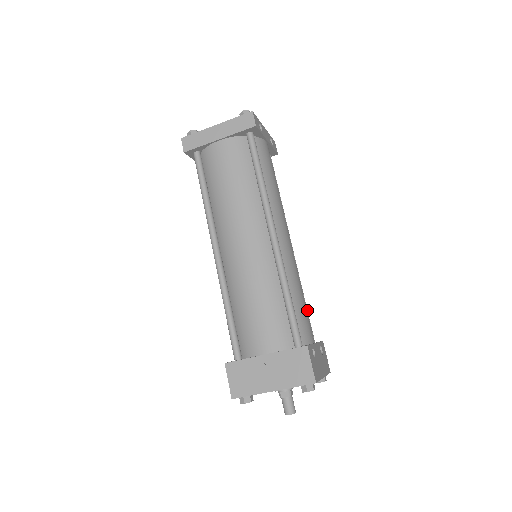
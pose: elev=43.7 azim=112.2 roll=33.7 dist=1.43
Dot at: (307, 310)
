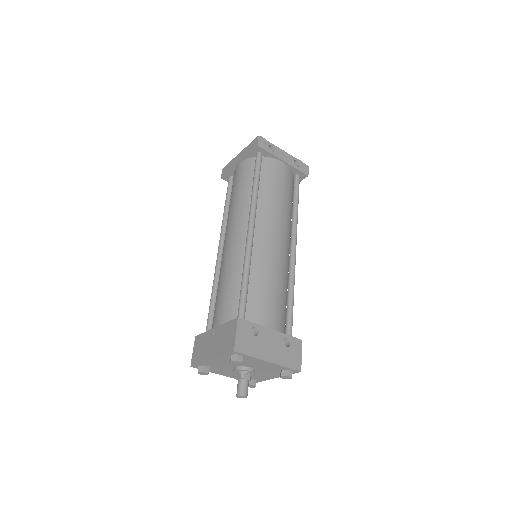
Dot at: (292, 307)
